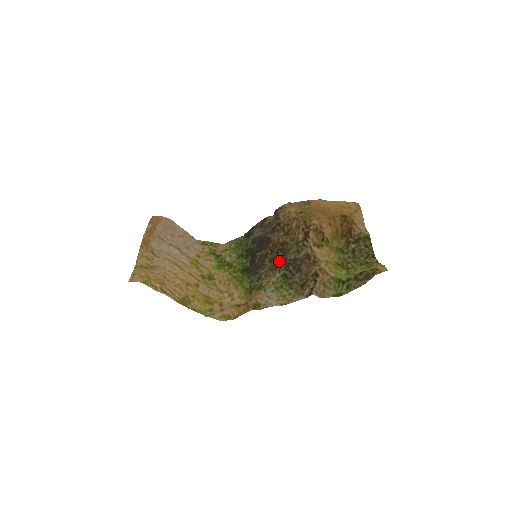
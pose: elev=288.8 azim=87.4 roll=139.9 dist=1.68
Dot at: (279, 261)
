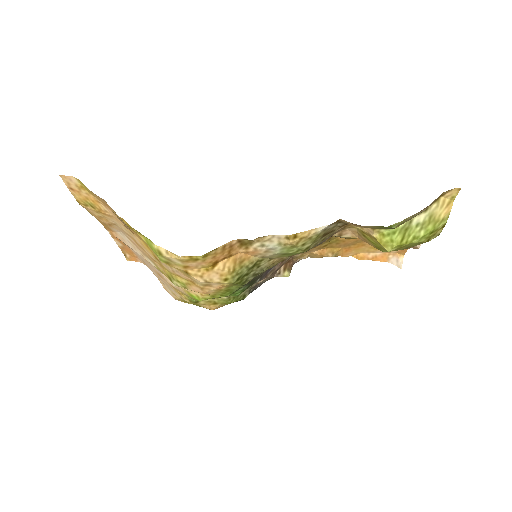
Dot at: occluded
